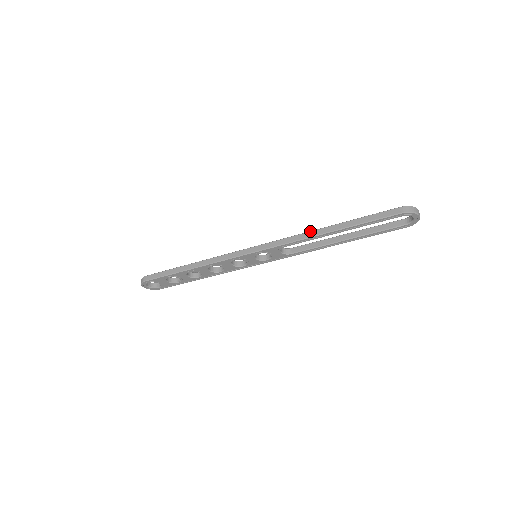
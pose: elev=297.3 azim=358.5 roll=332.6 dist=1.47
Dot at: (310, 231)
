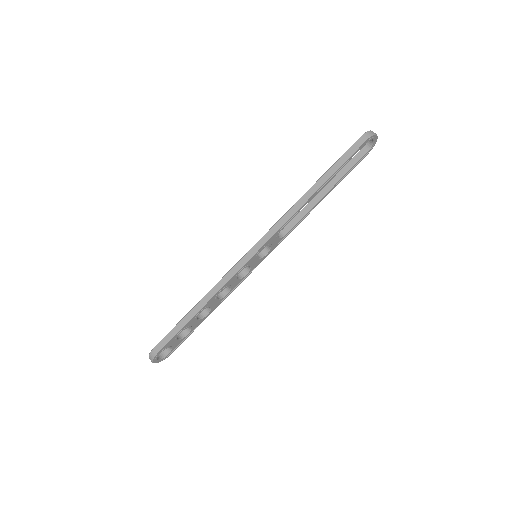
Dot at: (298, 201)
